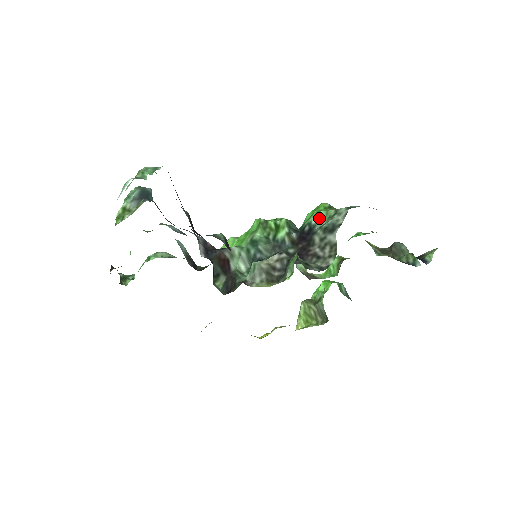
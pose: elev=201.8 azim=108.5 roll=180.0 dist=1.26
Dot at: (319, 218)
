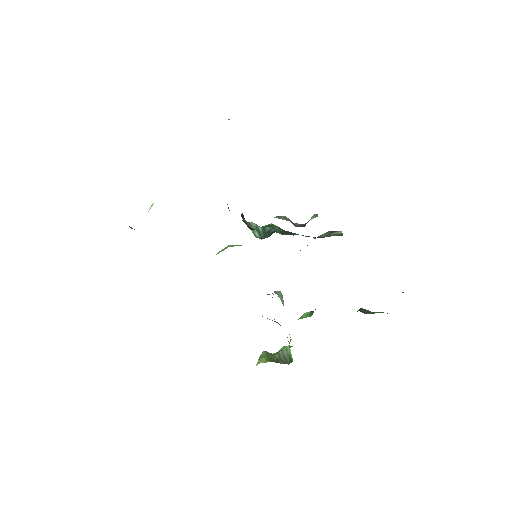
Dot at: occluded
